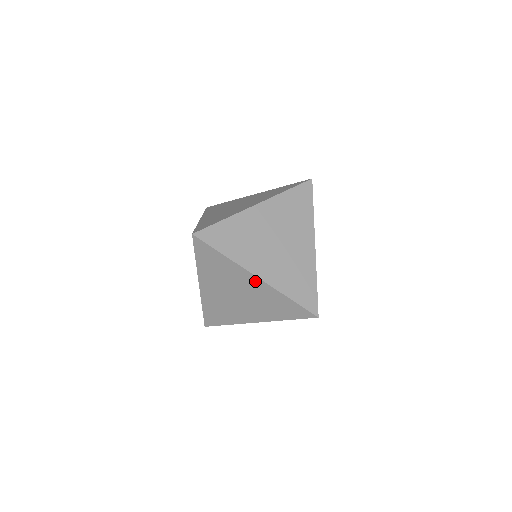
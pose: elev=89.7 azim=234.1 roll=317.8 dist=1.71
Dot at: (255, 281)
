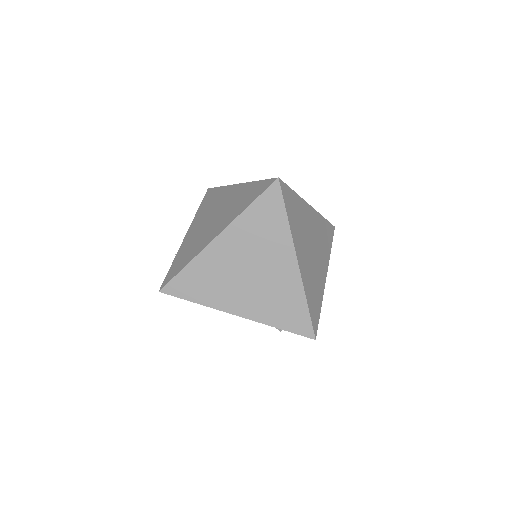
Dot at: (290, 265)
